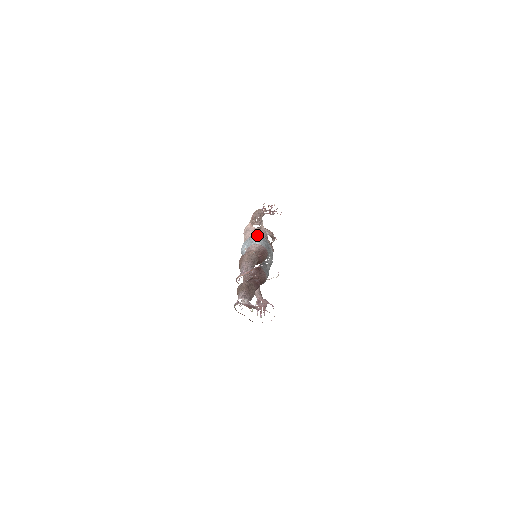
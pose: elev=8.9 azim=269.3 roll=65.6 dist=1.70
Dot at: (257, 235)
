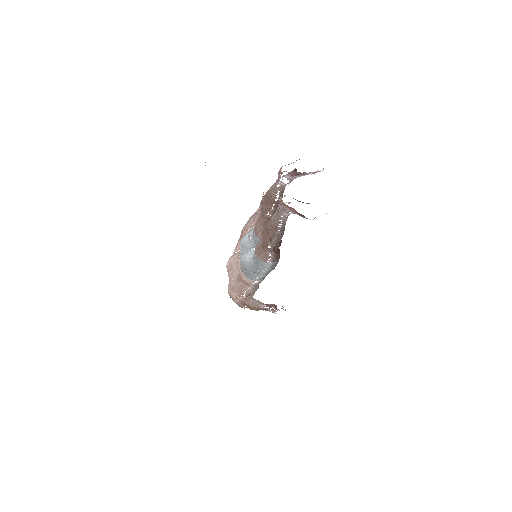
Dot at: occluded
